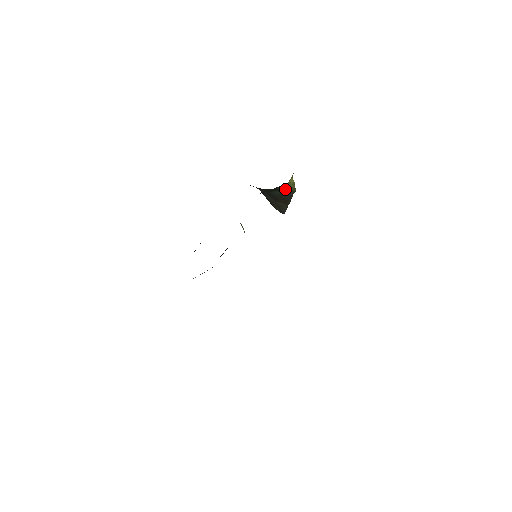
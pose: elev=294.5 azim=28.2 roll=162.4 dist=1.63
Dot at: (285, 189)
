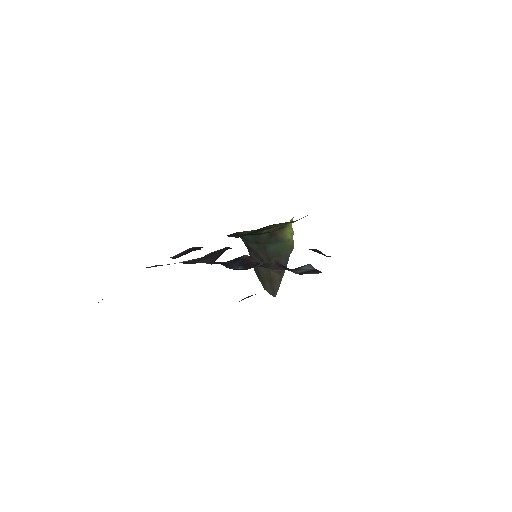
Dot at: (283, 239)
